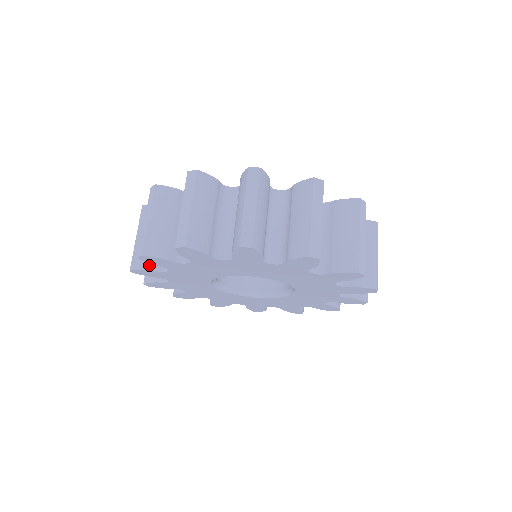
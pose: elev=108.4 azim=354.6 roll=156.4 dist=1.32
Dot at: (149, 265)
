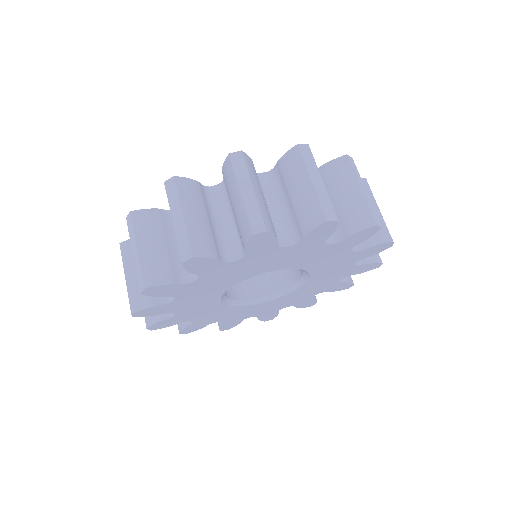
Dot at: (158, 317)
